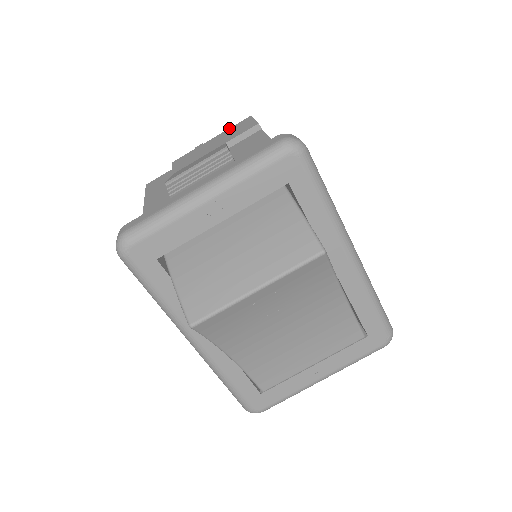
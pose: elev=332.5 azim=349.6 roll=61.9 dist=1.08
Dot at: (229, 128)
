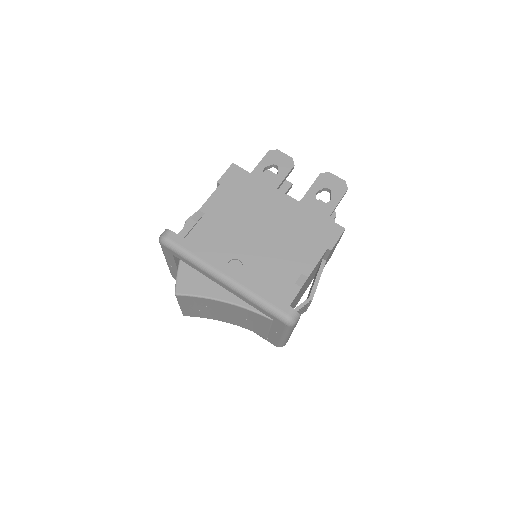
Dot at: occluded
